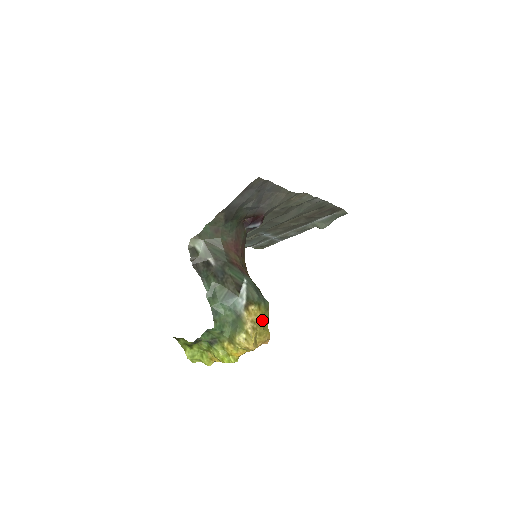
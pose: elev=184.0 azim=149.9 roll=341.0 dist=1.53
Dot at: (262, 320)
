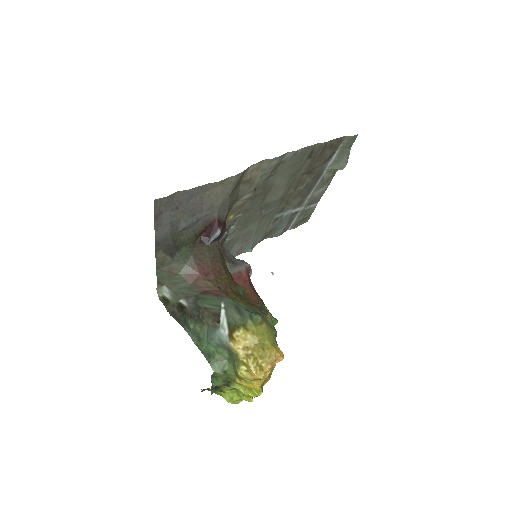
Dot at: (257, 340)
